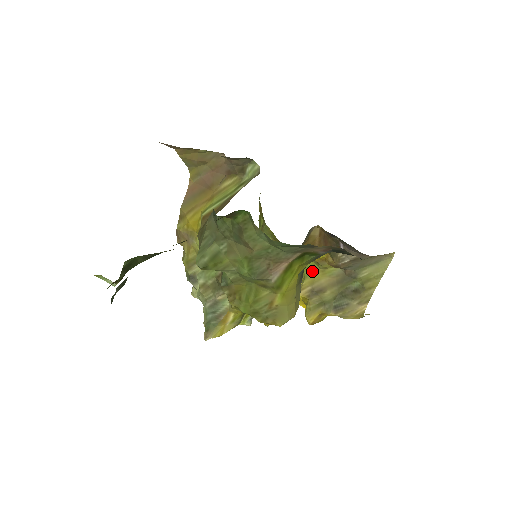
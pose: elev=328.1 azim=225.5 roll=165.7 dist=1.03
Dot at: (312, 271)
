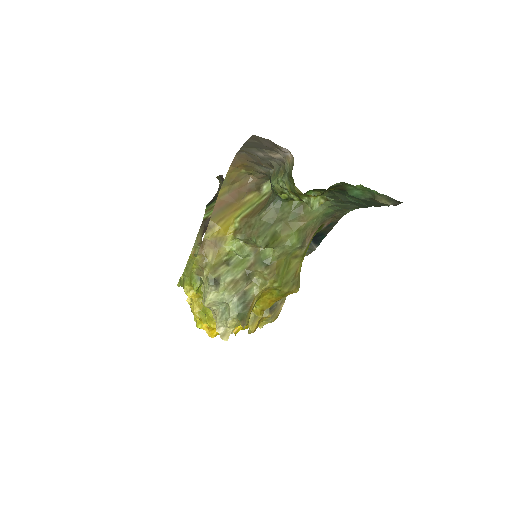
Dot at: occluded
